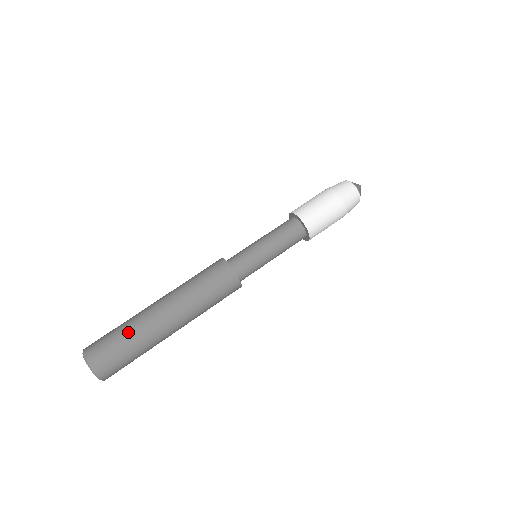
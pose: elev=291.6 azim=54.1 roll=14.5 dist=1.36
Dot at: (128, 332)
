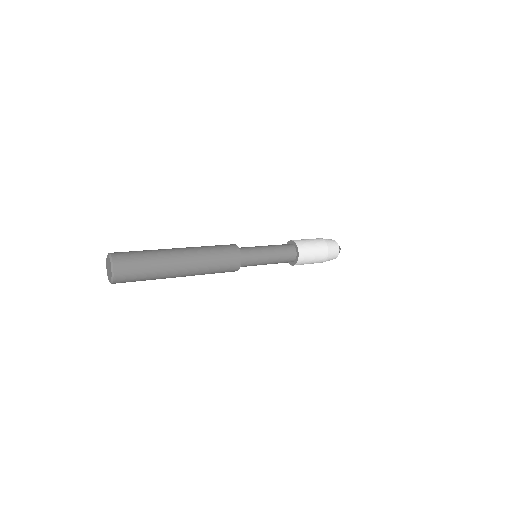
Dot at: (147, 250)
